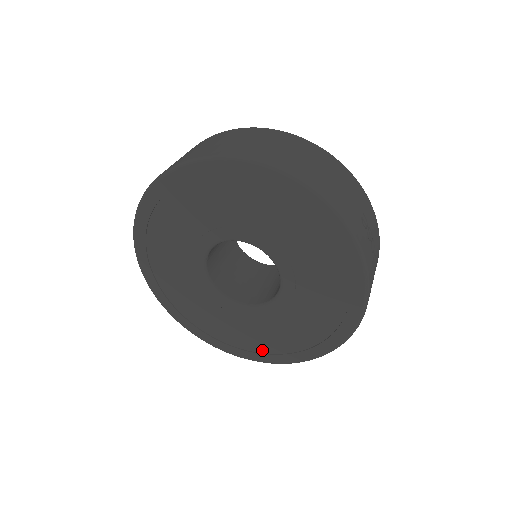
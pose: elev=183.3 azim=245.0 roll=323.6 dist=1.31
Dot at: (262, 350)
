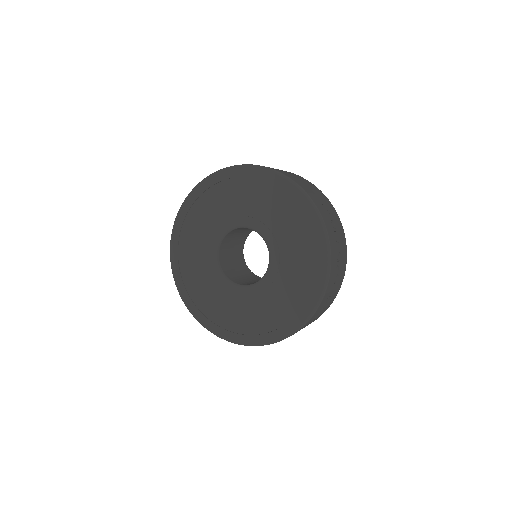
Dot at: (260, 331)
